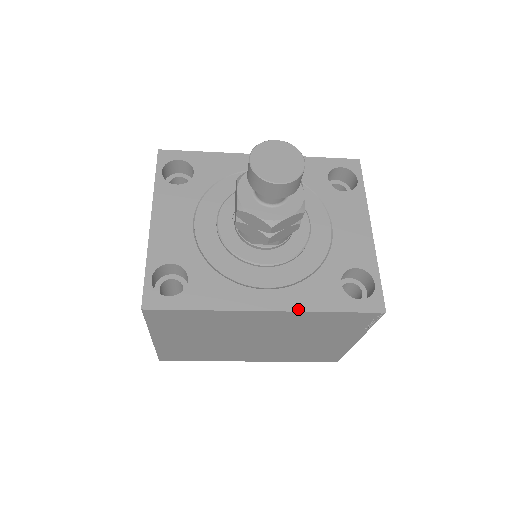
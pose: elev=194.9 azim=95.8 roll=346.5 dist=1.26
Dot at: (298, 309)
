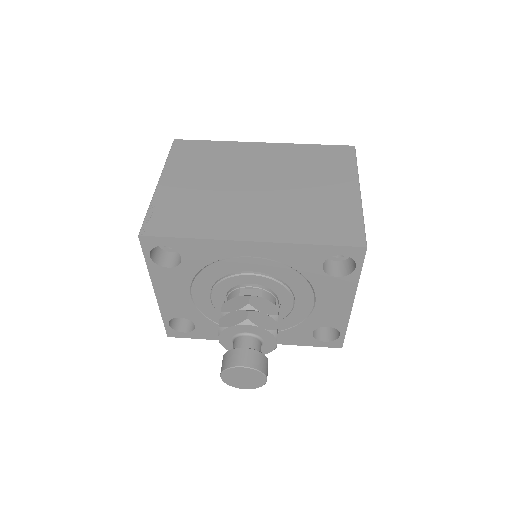
Dot at: occluded
